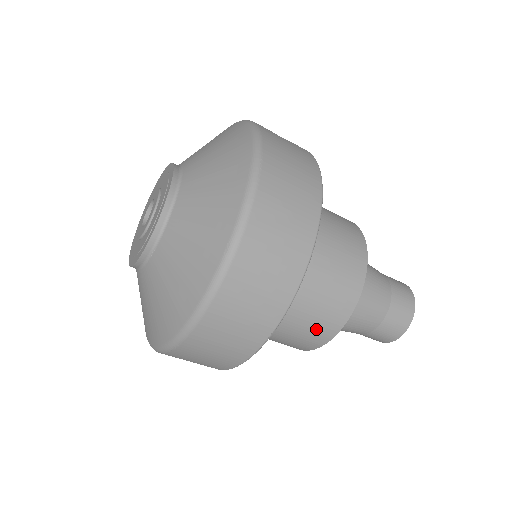
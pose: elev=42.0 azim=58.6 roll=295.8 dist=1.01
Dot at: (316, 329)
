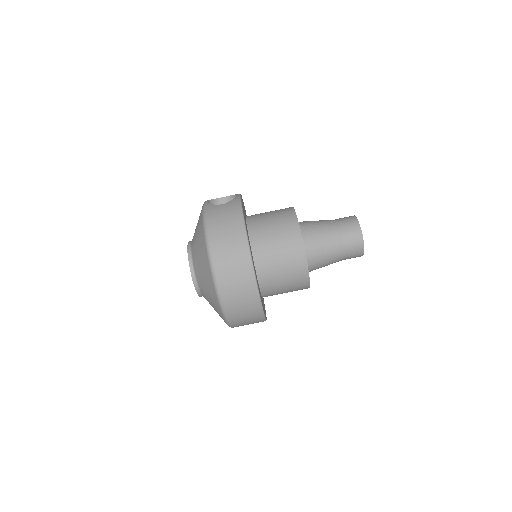
Dot at: (296, 281)
